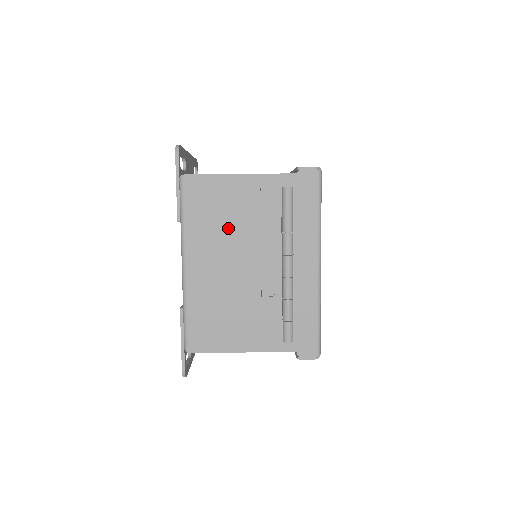
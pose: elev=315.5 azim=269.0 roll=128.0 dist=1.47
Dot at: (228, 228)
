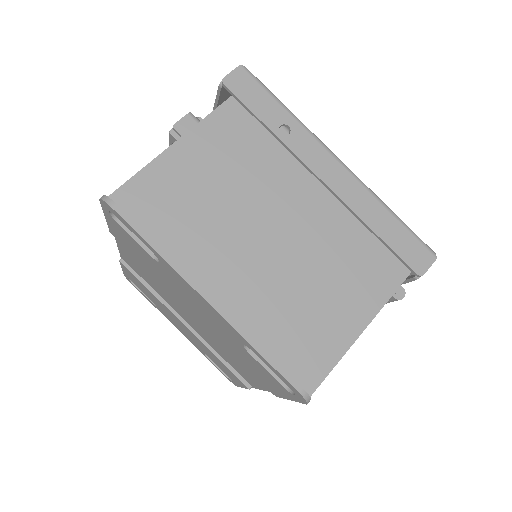
Dot at: occluded
